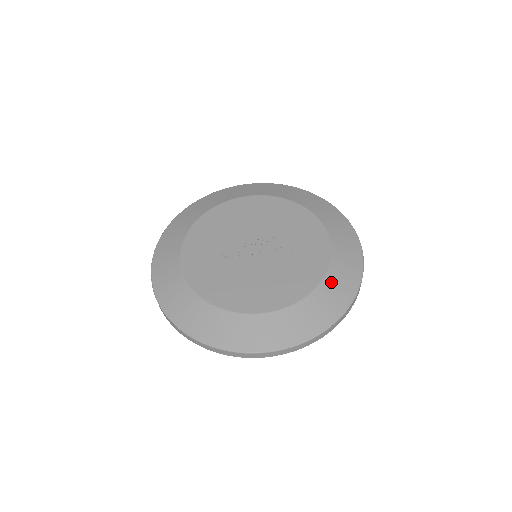
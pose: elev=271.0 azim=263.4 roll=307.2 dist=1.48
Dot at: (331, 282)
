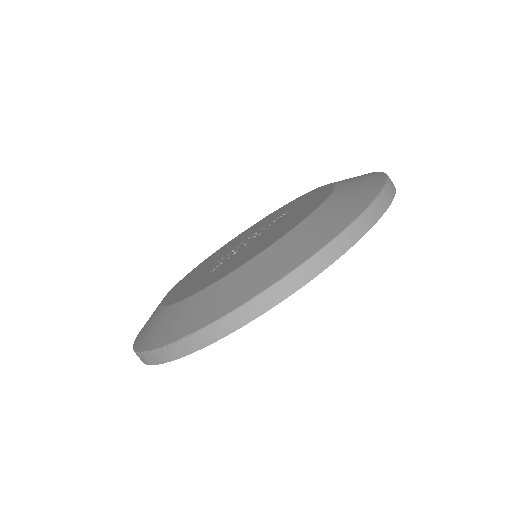
Dot at: (345, 181)
